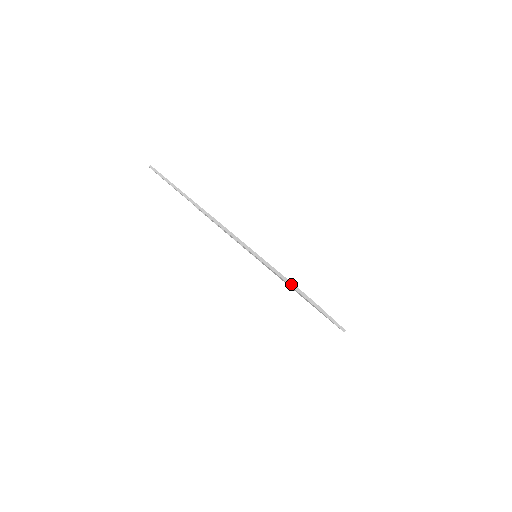
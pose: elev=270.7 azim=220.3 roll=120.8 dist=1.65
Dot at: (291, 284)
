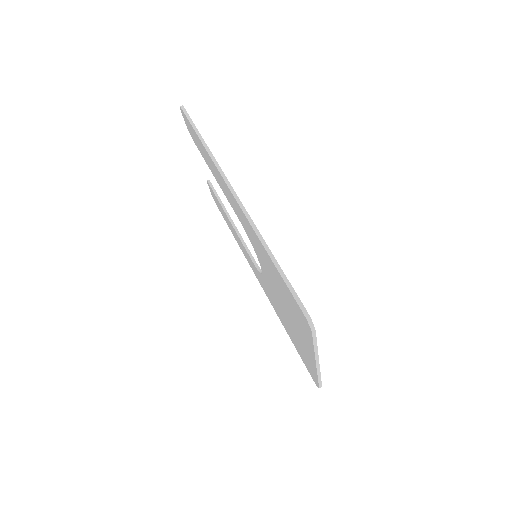
Dot at: (296, 296)
